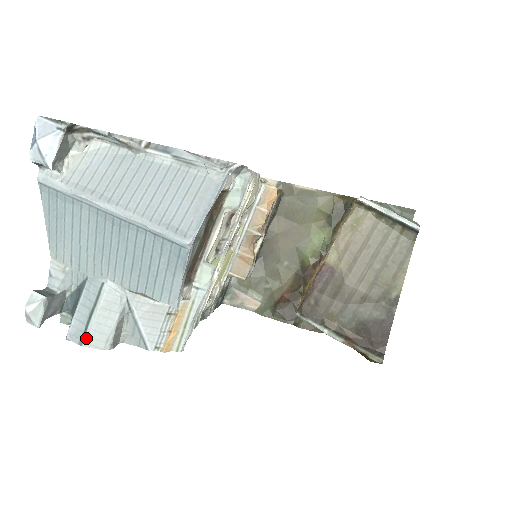
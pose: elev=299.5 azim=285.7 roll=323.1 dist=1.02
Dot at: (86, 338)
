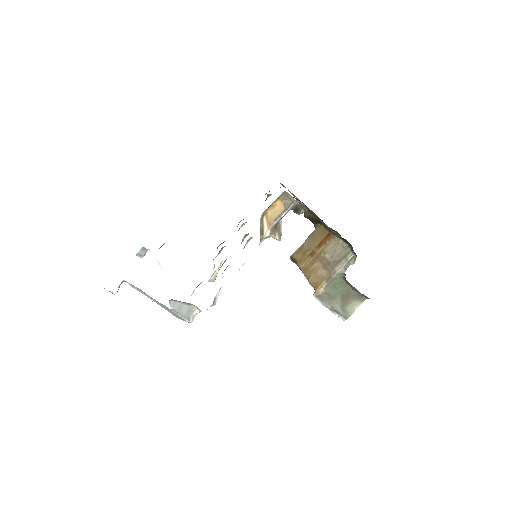
Dot at: occluded
